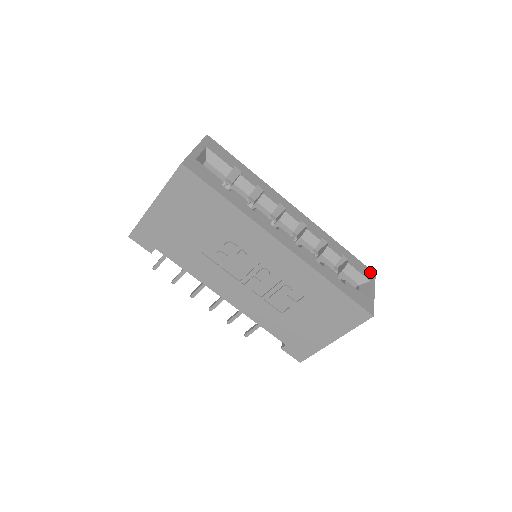
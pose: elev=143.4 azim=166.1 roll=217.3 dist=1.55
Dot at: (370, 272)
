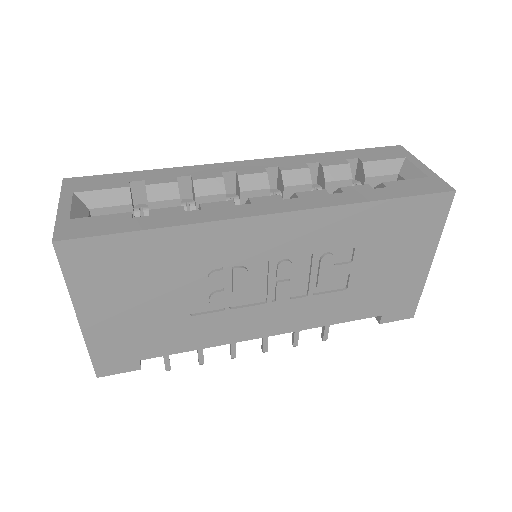
Dot at: (394, 149)
